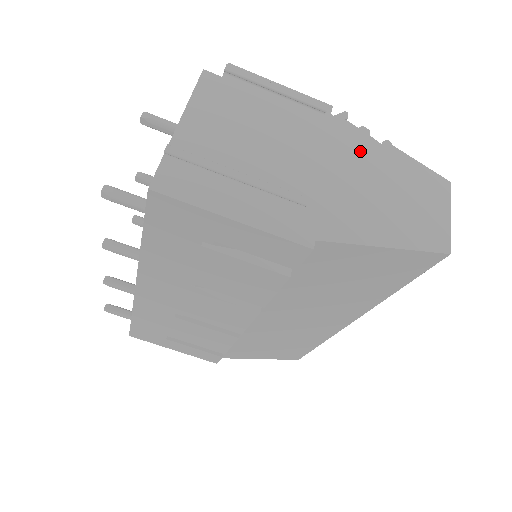
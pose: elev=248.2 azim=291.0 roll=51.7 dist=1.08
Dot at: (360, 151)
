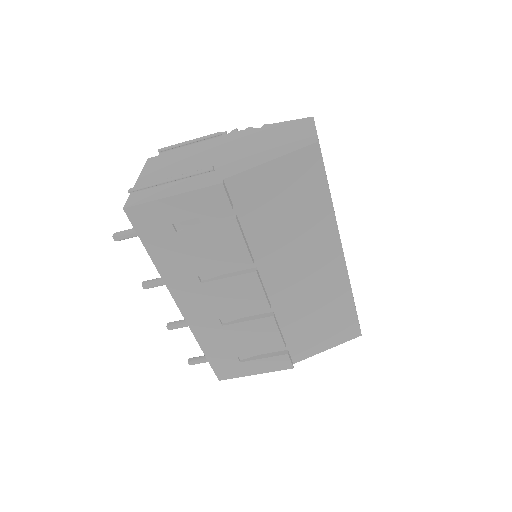
Dot at: (247, 137)
